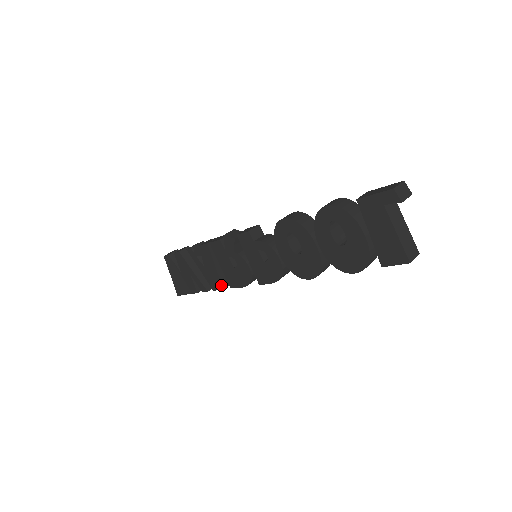
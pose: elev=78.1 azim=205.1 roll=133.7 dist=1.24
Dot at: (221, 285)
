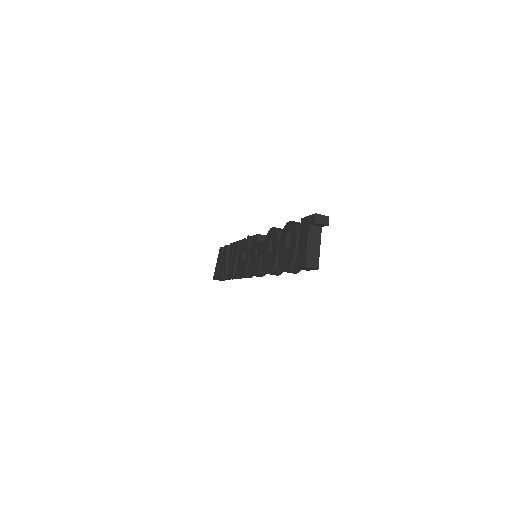
Dot at: (233, 273)
